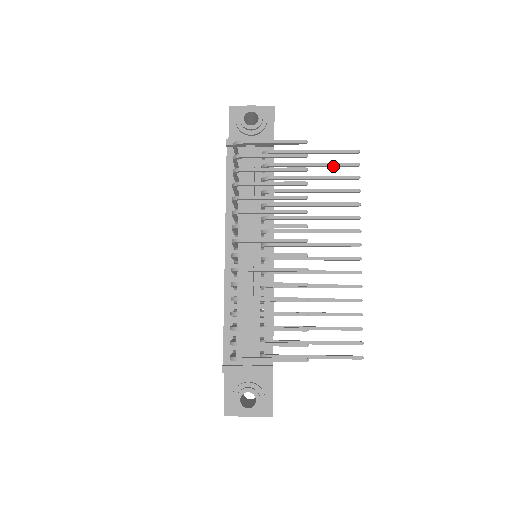
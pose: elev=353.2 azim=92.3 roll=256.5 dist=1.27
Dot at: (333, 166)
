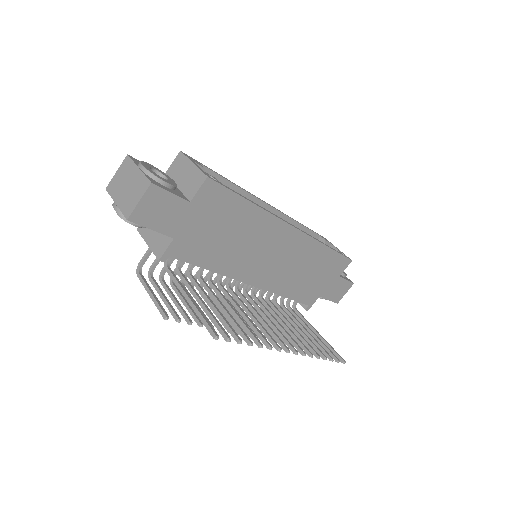
Dot at: (214, 319)
